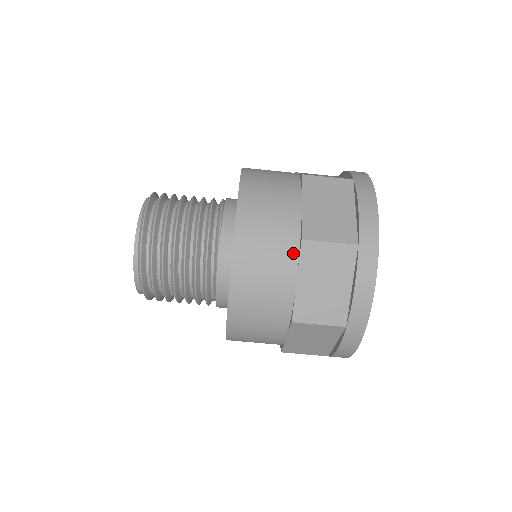
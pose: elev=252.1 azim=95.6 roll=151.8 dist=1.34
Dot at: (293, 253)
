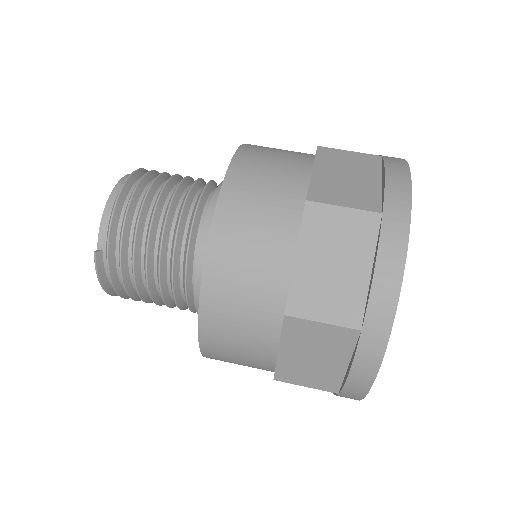
Dot at: occluded
